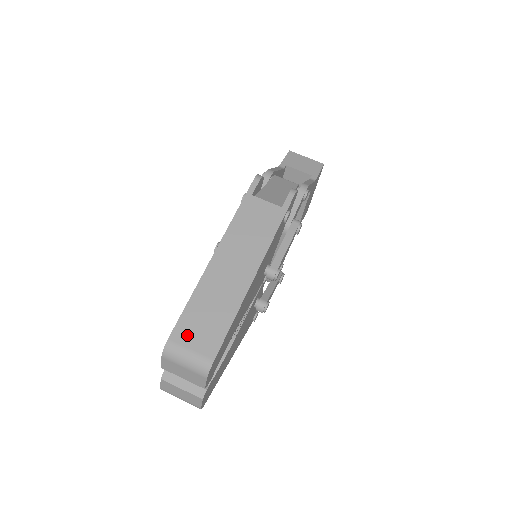
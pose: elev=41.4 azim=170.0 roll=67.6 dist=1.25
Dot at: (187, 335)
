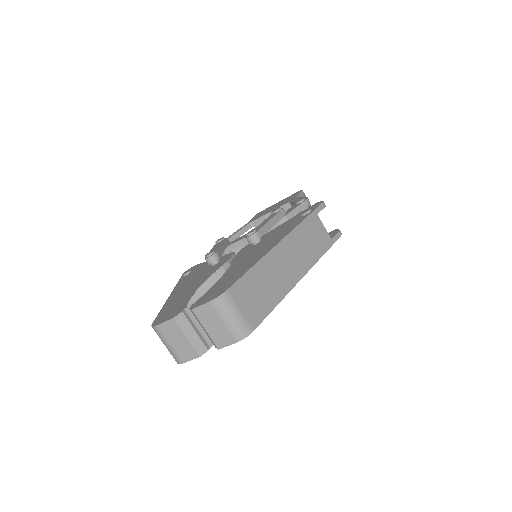
Dot at: (242, 296)
